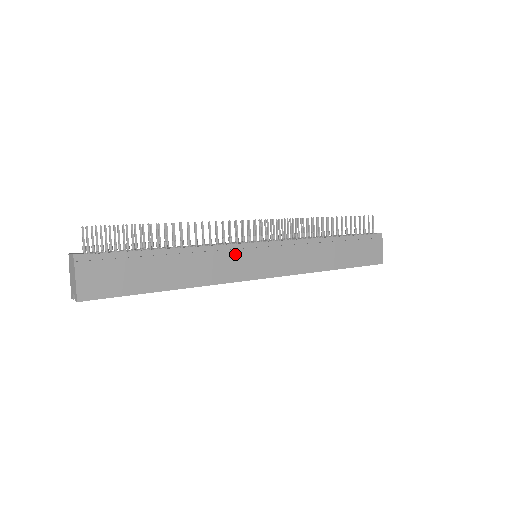
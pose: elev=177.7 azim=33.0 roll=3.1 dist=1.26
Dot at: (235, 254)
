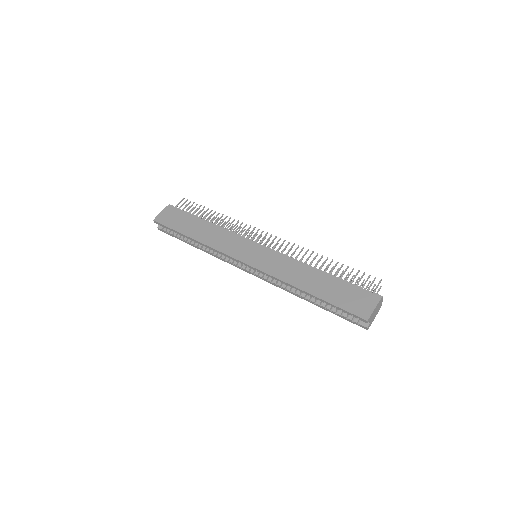
Dot at: (238, 241)
